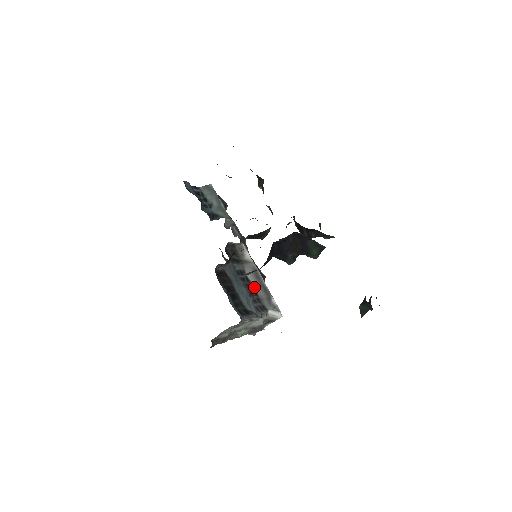
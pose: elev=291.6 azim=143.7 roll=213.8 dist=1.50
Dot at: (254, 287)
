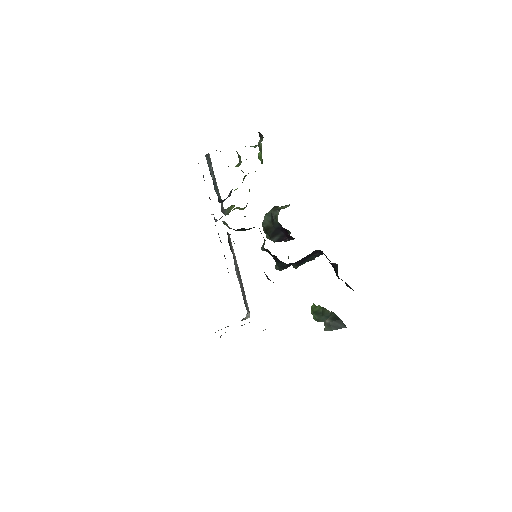
Dot at: occluded
